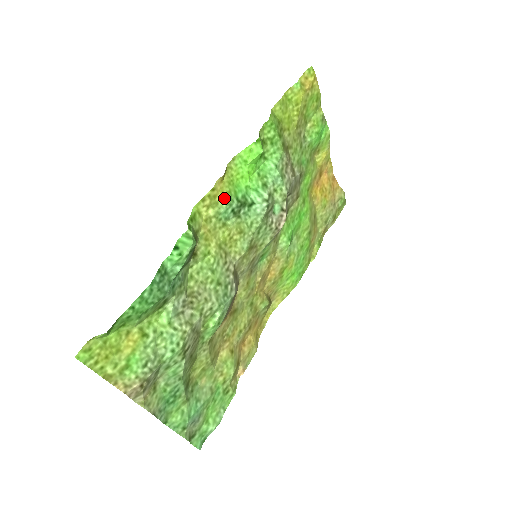
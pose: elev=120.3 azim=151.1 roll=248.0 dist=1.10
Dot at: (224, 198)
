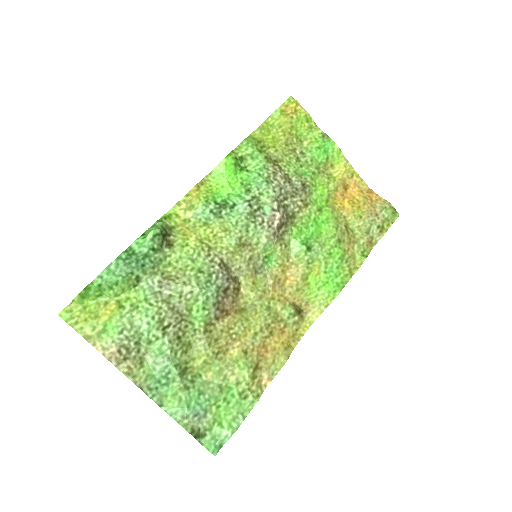
Dot at: (199, 201)
